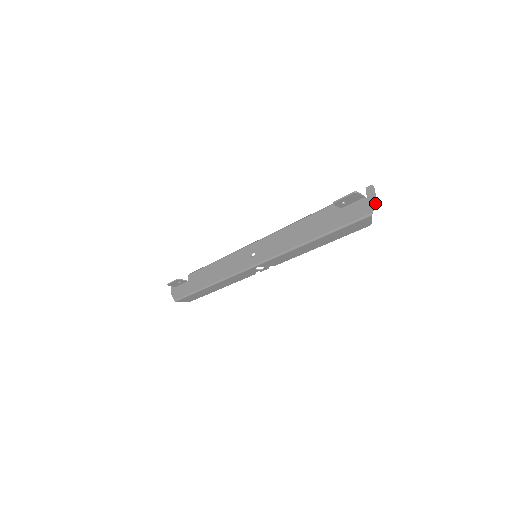
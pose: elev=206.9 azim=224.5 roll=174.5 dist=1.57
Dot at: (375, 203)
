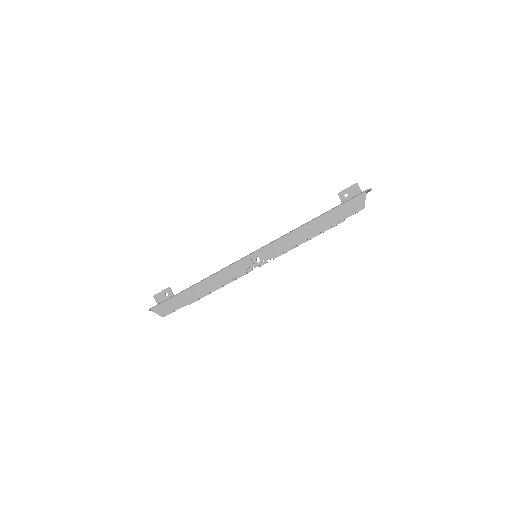
Dot at: (370, 188)
